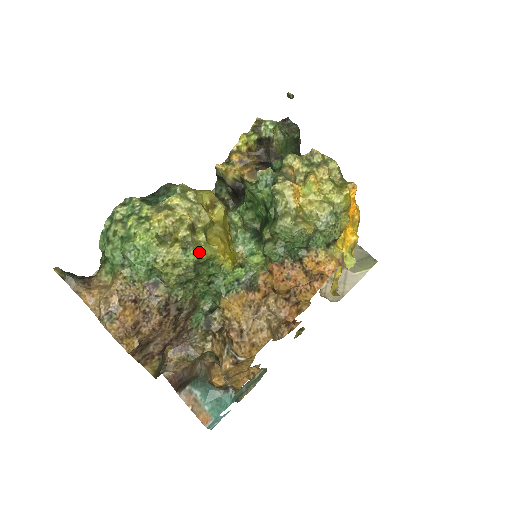
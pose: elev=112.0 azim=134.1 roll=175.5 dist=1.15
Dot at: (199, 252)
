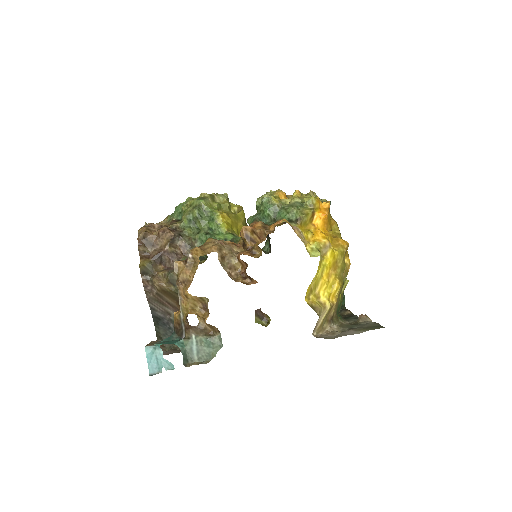
Dot at: (208, 206)
